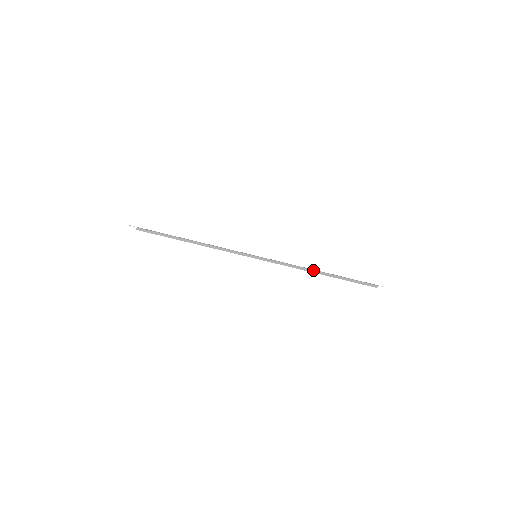
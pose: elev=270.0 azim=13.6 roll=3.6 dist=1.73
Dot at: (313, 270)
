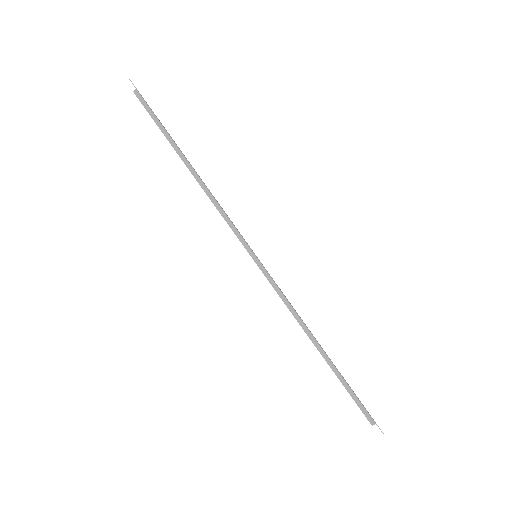
Dot at: (308, 329)
